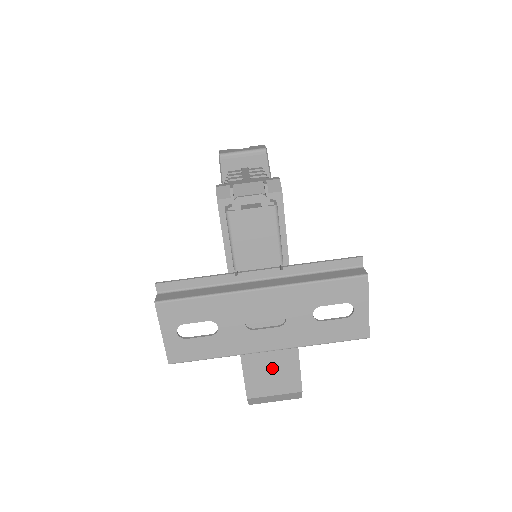
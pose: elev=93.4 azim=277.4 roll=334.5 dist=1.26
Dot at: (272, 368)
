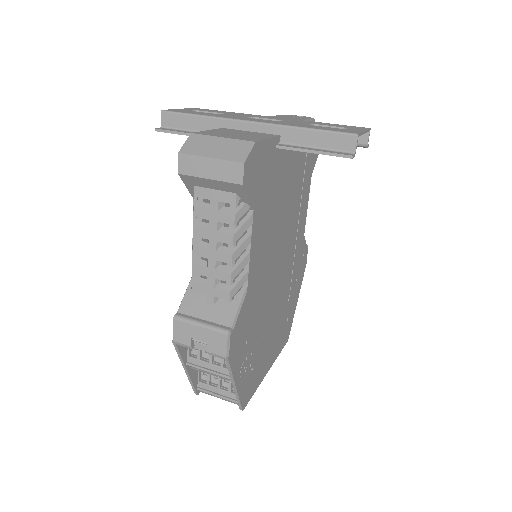
Dot at: (240, 134)
